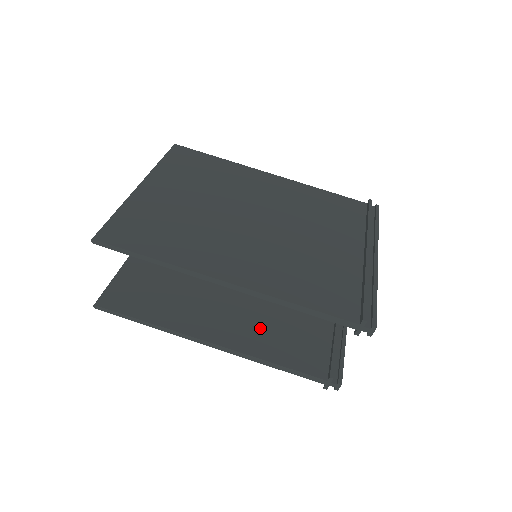
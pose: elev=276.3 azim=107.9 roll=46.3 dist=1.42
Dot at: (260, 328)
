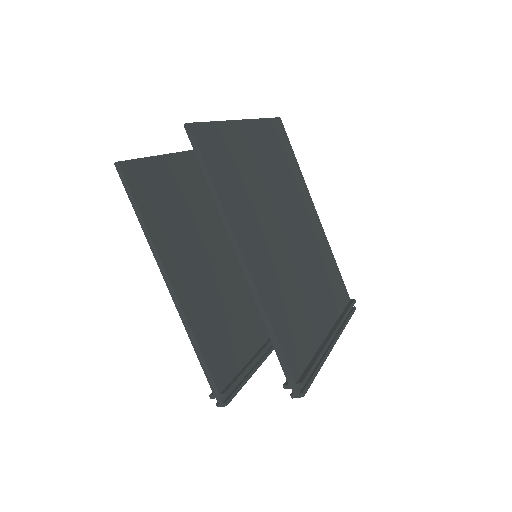
Dot at: (209, 308)
